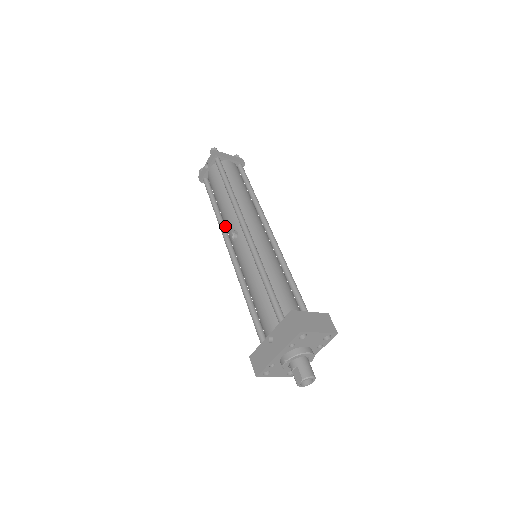
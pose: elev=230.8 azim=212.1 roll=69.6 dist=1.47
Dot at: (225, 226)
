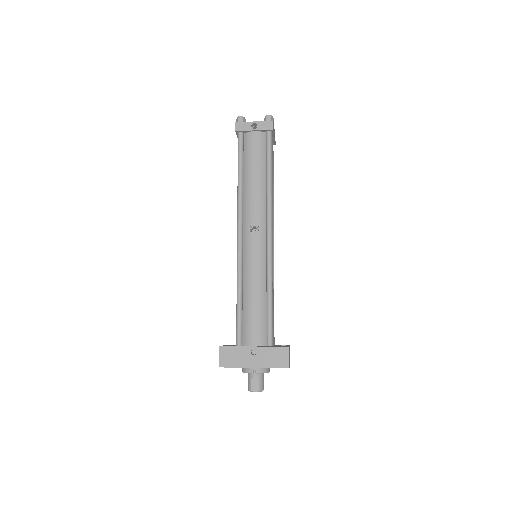
Dot at: (243, 205)
